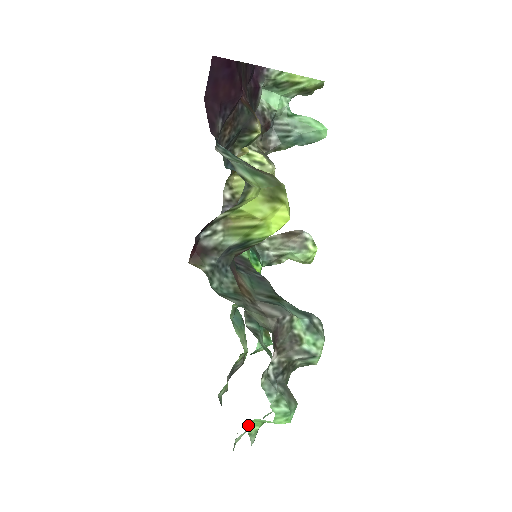
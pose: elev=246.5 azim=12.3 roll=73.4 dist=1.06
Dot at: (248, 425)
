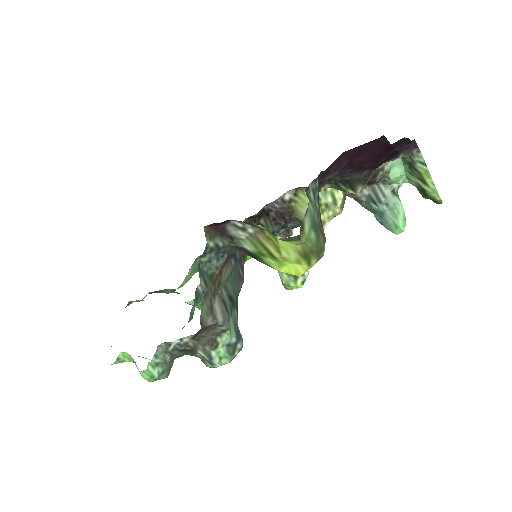
Dot at: (123, 353)
